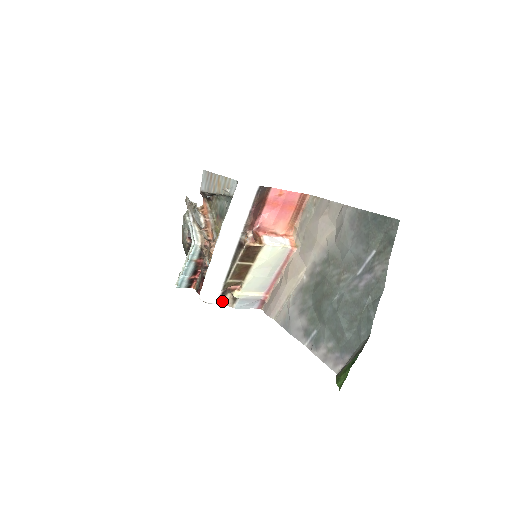
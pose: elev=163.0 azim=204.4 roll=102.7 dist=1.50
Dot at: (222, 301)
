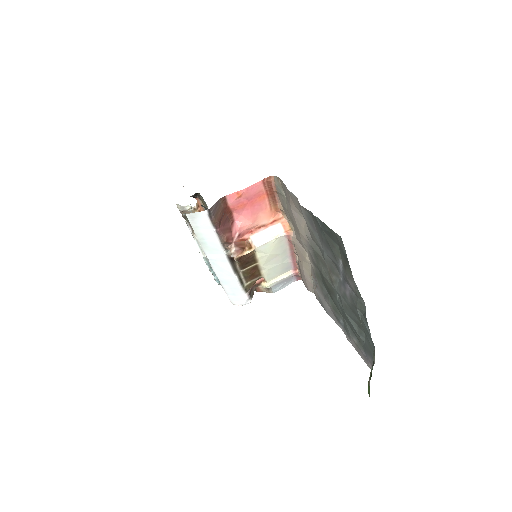
Dot at: (259, 290)
